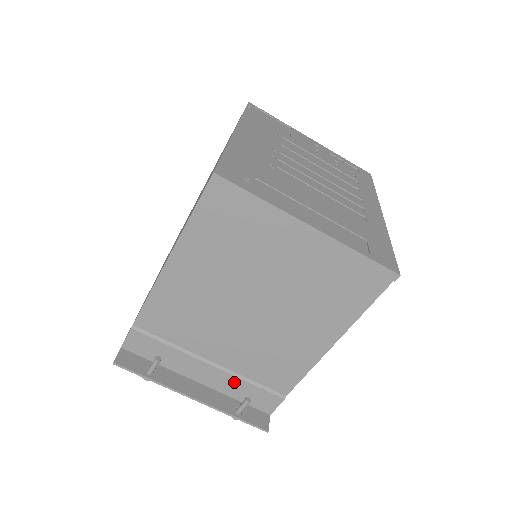
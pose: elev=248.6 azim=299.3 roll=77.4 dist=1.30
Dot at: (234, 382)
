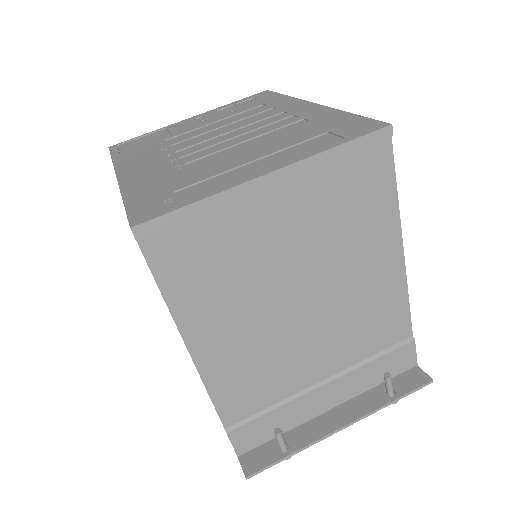
Dot at: (359, 375)
